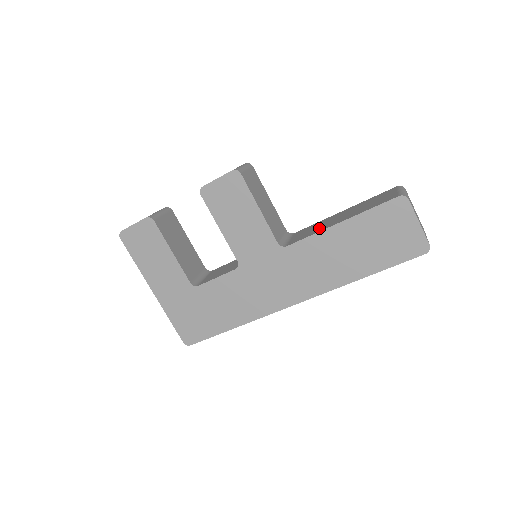
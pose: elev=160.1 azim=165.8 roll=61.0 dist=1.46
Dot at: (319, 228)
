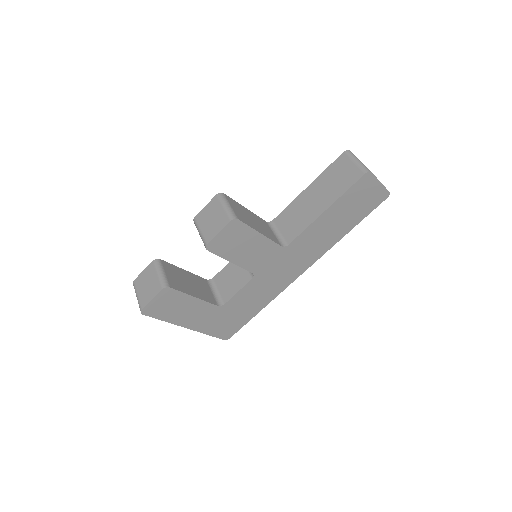
Dot at: (305, 217)
